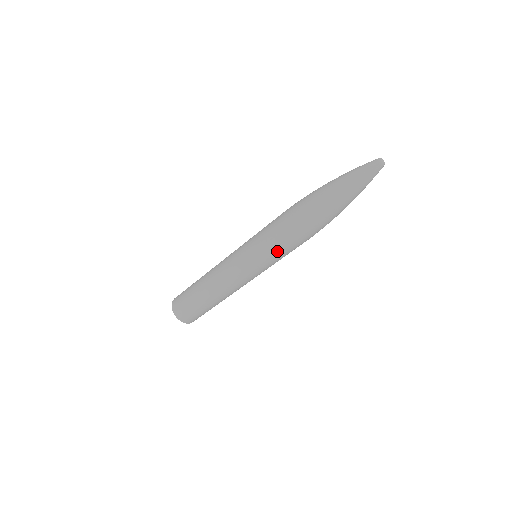
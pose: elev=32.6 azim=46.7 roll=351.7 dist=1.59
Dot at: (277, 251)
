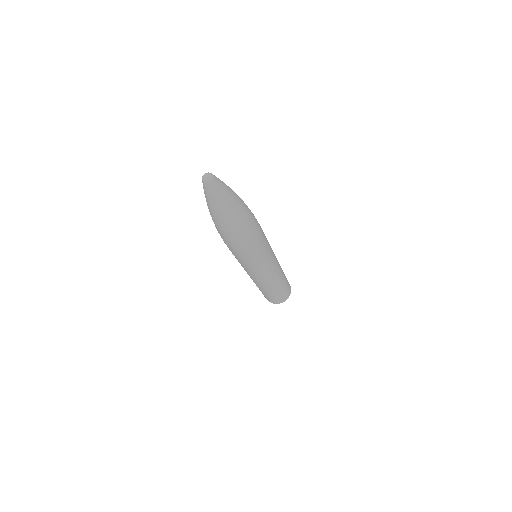
Dot at: (243, 261)
